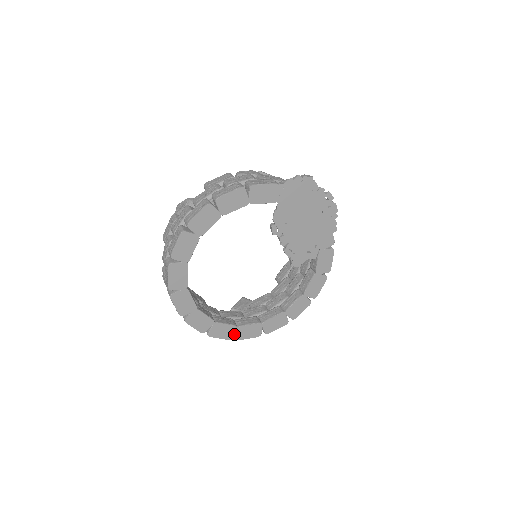
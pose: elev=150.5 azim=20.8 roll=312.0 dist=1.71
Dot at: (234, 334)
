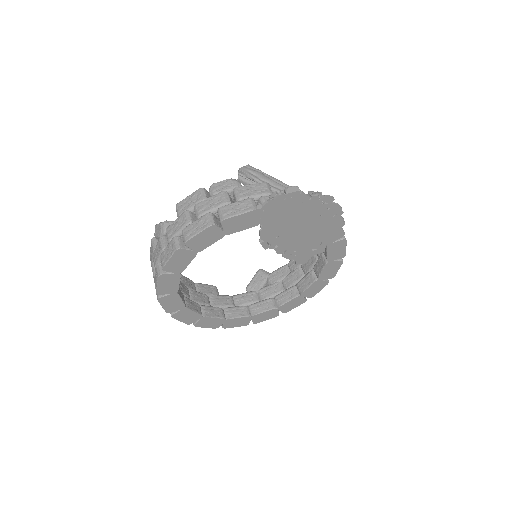
Dot at: occluded
